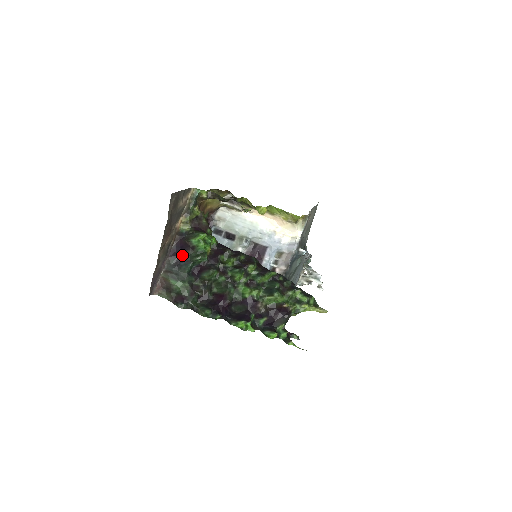
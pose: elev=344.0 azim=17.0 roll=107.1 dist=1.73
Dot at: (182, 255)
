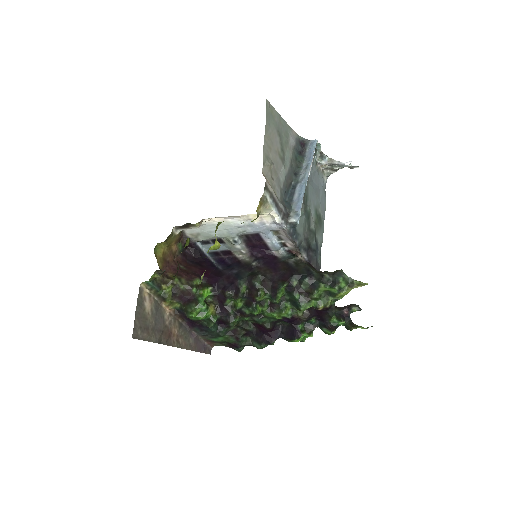
Dot at: (198, 324)
